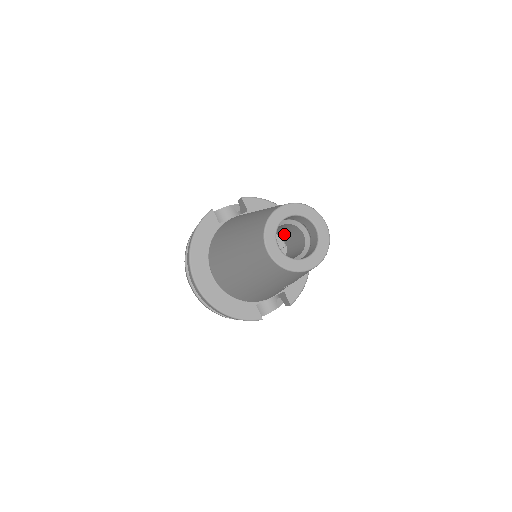
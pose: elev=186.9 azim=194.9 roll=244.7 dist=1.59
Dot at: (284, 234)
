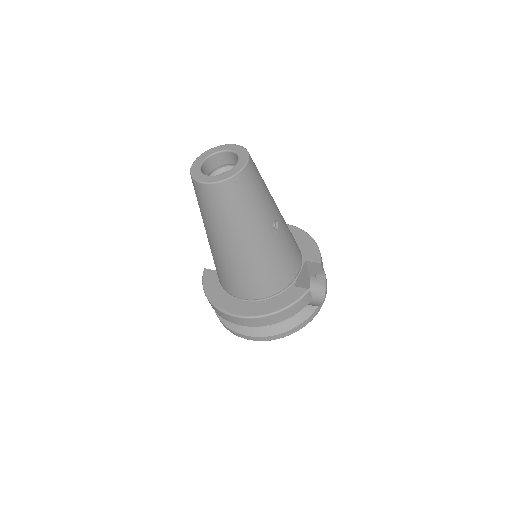
Dot at: occluded
